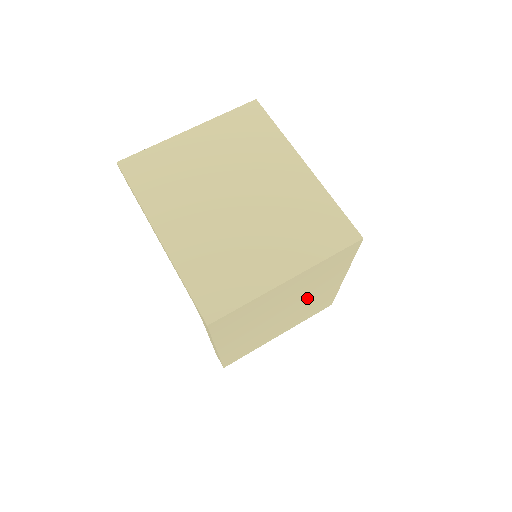
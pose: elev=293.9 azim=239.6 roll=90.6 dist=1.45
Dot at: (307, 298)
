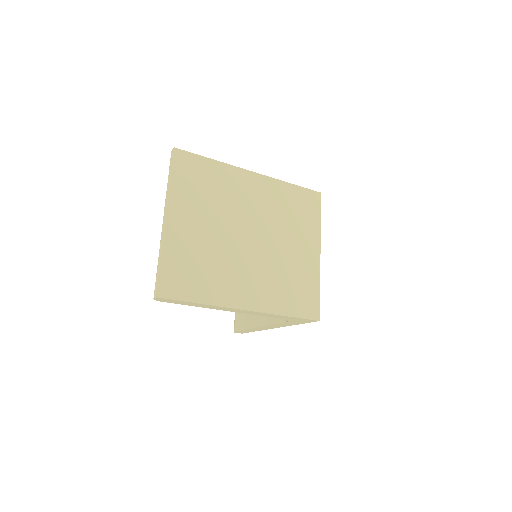
Dot at: occluded
